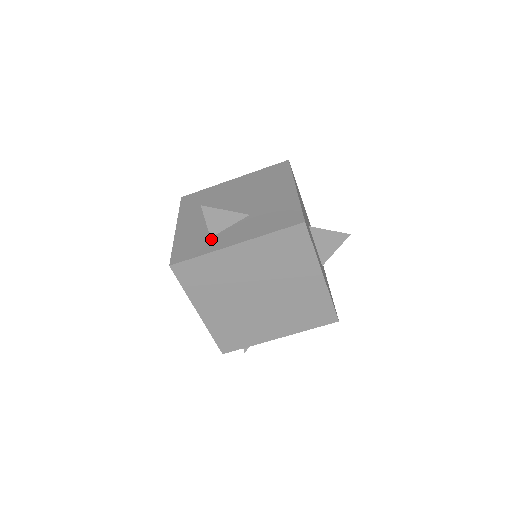
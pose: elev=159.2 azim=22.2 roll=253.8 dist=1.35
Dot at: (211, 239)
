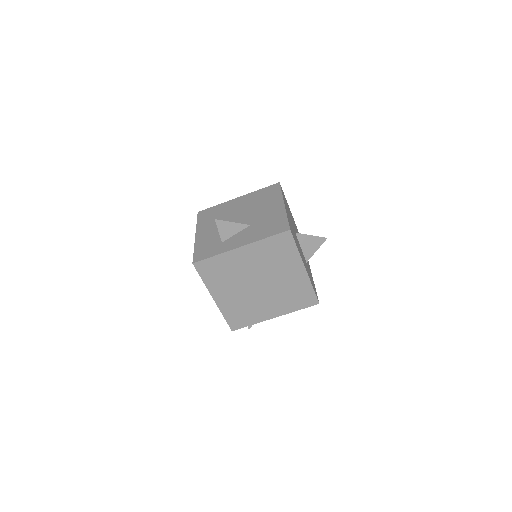
Dot at: (222, 243)
